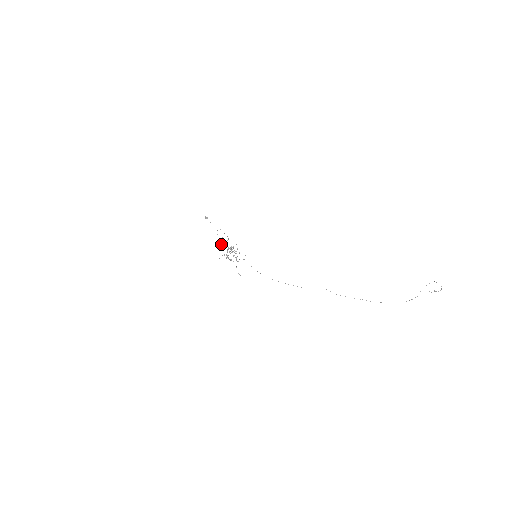
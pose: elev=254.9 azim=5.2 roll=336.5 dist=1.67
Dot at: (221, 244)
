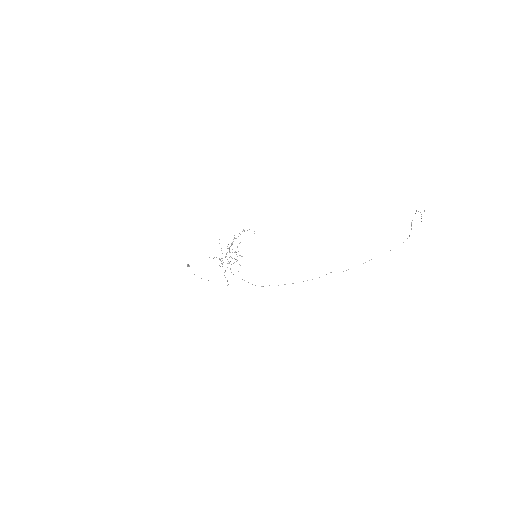
Dot at: occluded
